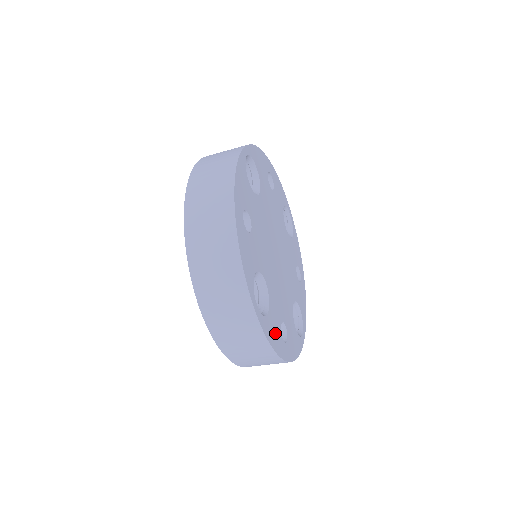
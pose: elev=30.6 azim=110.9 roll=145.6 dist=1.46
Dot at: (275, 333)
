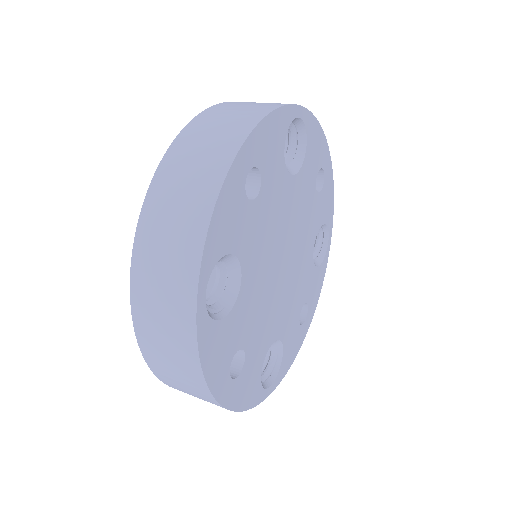
Dot at: (293, 345)
